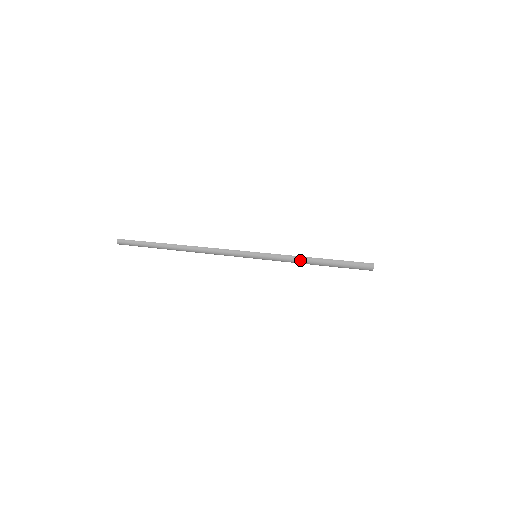
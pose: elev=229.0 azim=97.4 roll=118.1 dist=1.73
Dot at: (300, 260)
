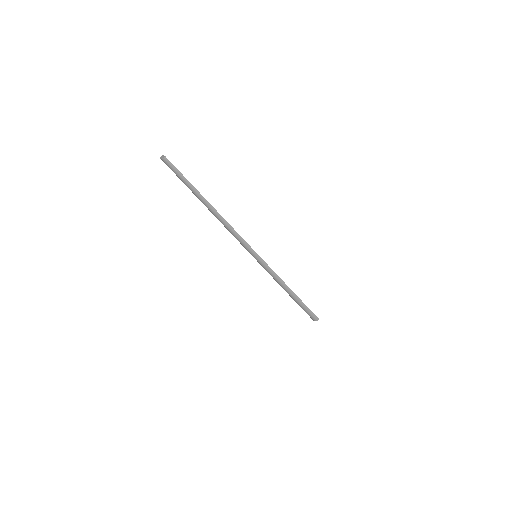
Dot at: (281, 283)
